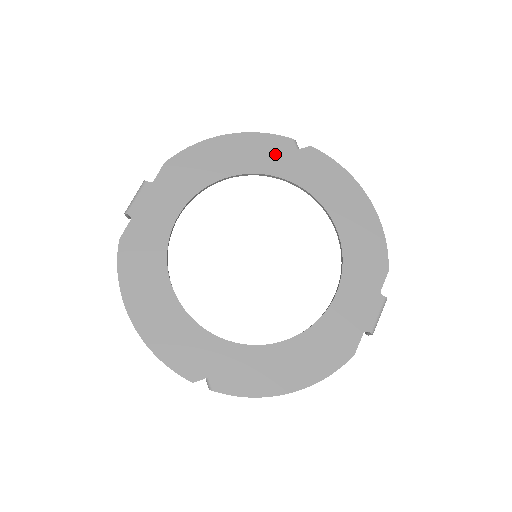
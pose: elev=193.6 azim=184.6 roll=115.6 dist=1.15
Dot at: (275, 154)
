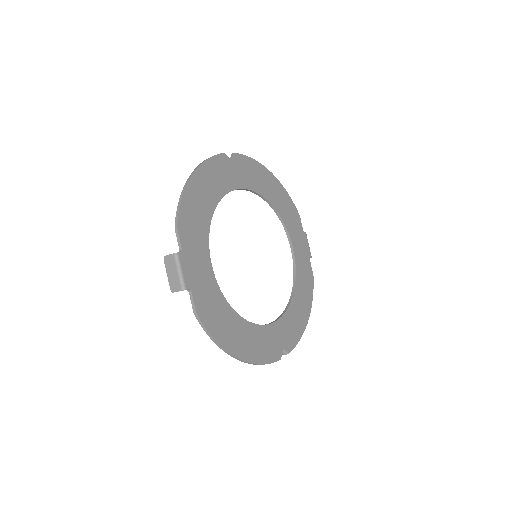
Dot at: (224, 172)
